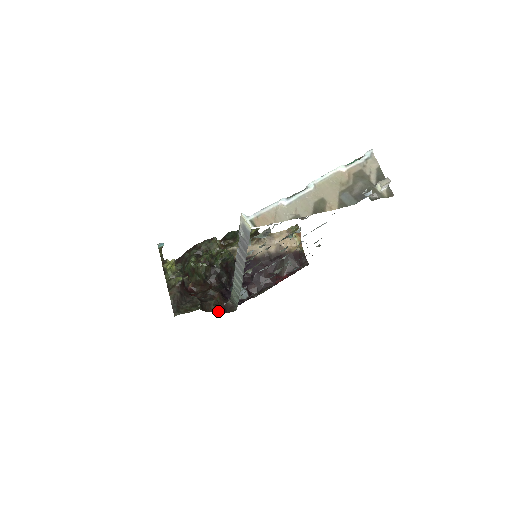
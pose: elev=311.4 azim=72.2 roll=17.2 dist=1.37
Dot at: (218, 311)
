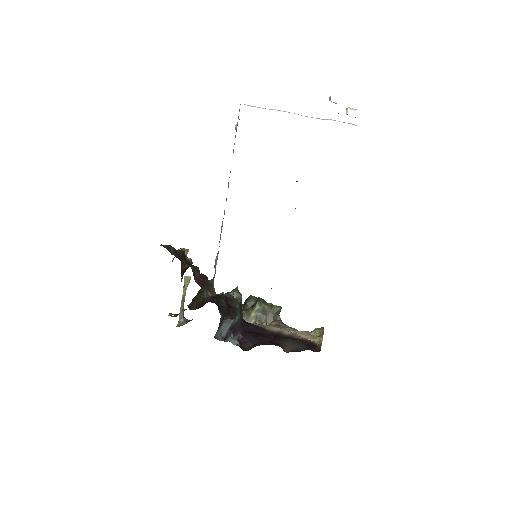
Dot at: (195, 278)
